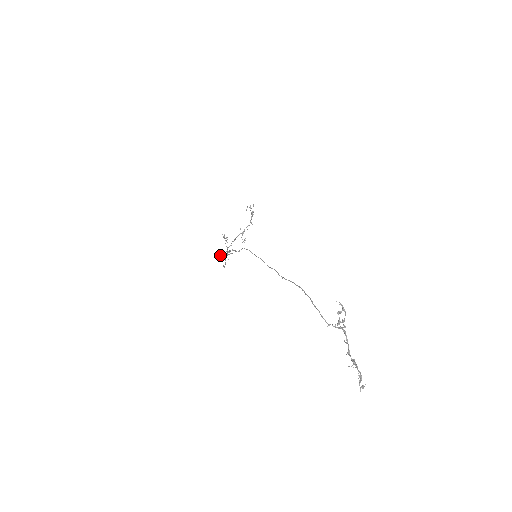
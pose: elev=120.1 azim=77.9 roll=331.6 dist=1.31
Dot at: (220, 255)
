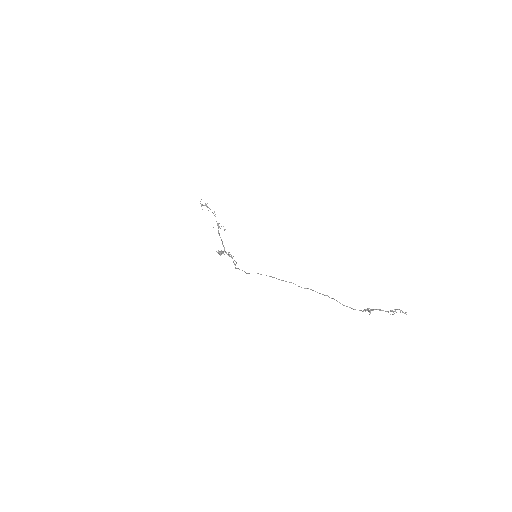
Dot at: occluded
